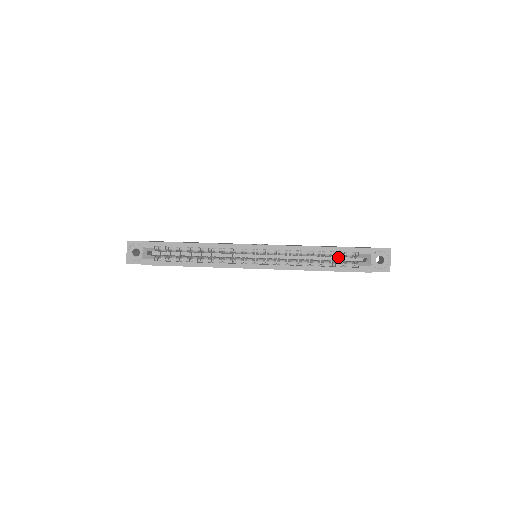
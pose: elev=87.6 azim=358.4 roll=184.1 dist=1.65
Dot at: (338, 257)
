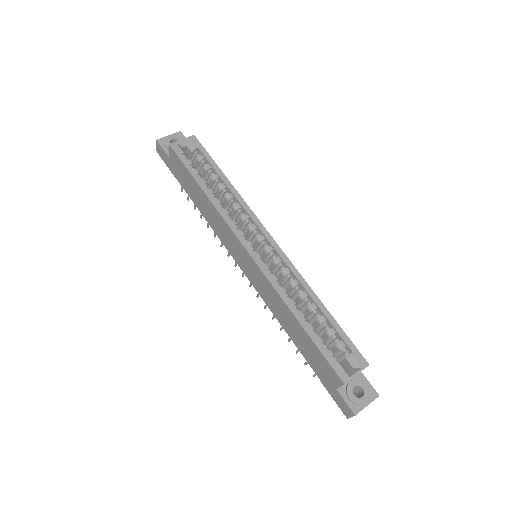
Dot at: occluded
